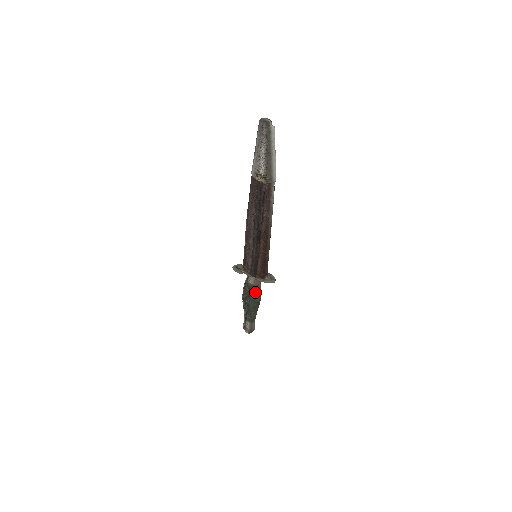
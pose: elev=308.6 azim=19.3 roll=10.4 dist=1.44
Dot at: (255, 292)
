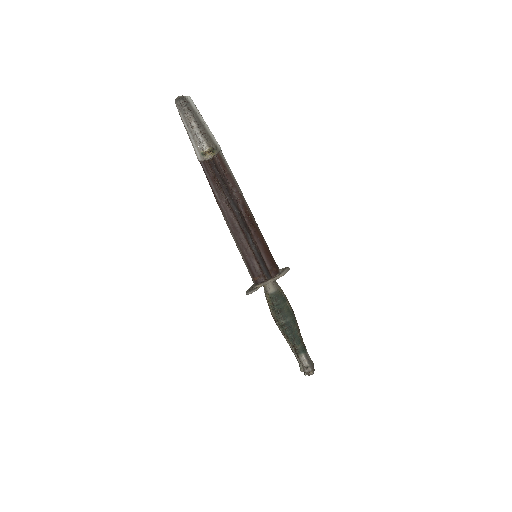
Dot at: (283, 300)
